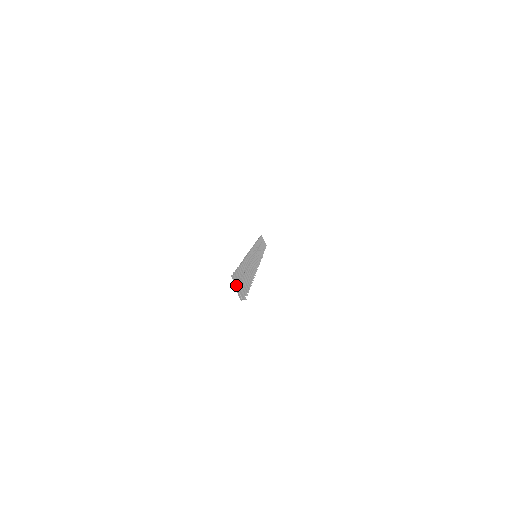
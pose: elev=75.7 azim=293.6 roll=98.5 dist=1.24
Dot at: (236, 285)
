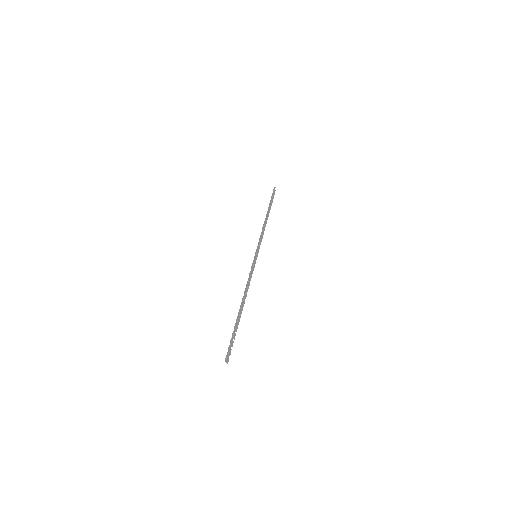
Dot at: (227, 357)
